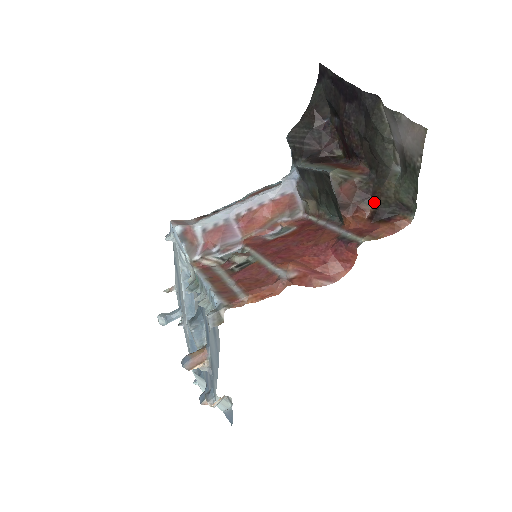
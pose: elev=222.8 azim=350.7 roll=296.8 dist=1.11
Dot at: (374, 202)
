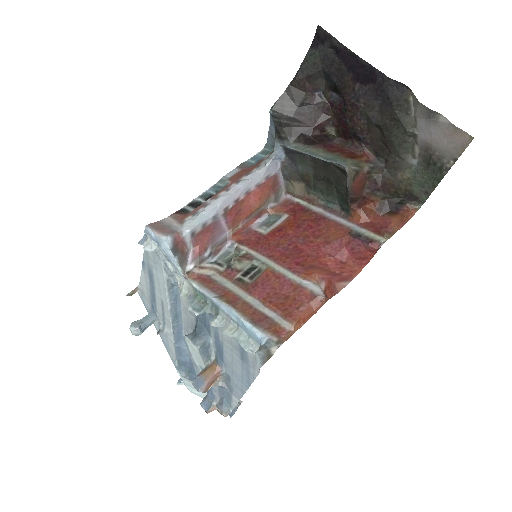
Dot at: (383, 193)
